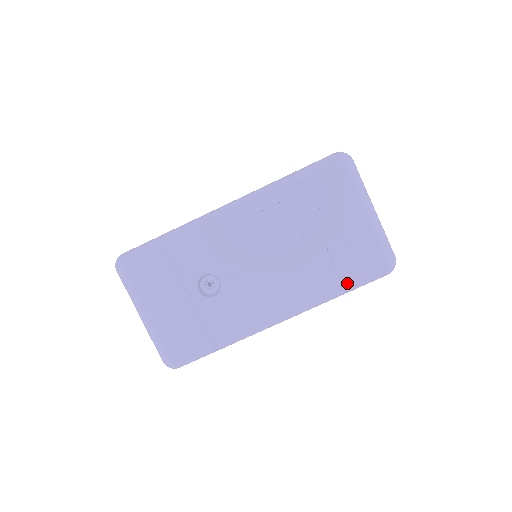
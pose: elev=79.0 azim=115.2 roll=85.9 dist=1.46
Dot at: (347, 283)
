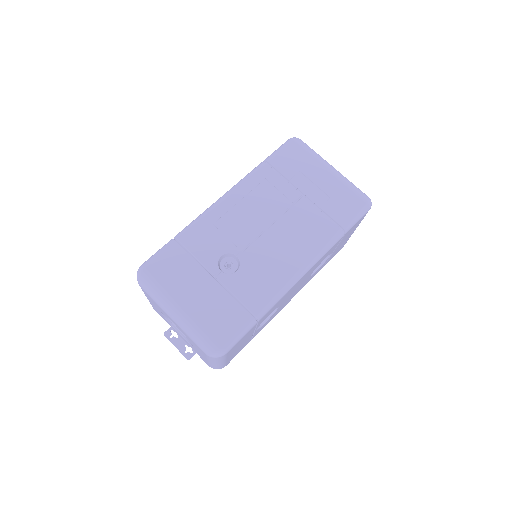
Dot at: (342, 223)
